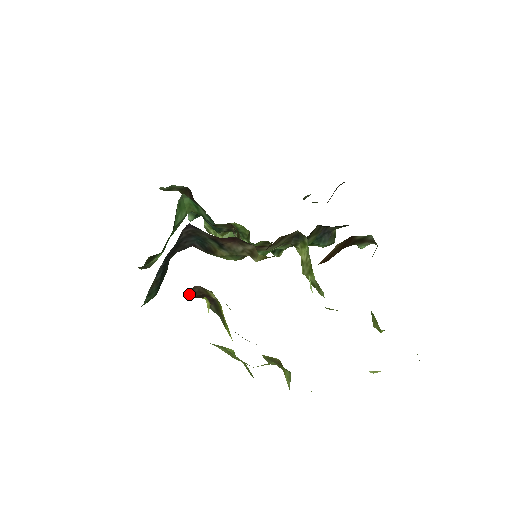
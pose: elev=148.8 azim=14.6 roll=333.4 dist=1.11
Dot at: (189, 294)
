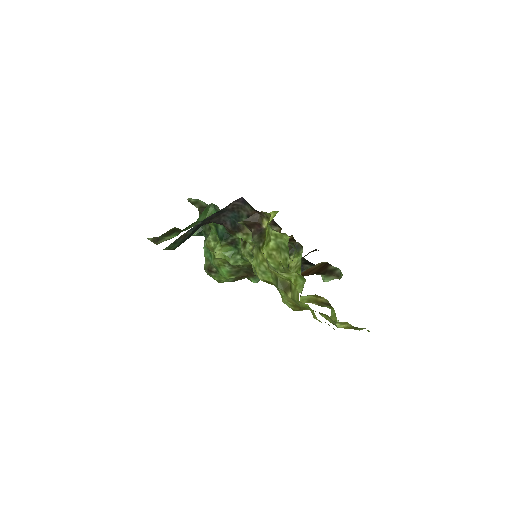
Dot at: (248, 218)
